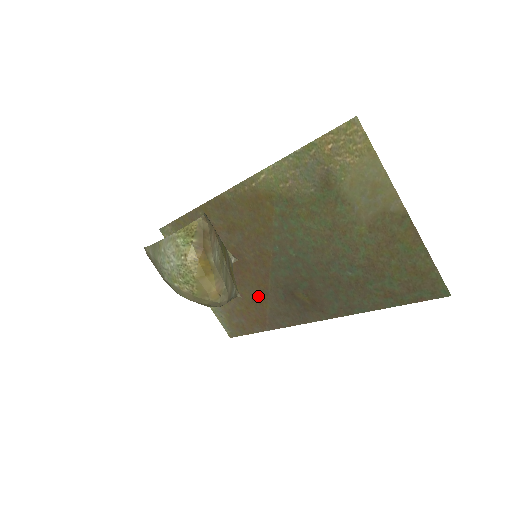
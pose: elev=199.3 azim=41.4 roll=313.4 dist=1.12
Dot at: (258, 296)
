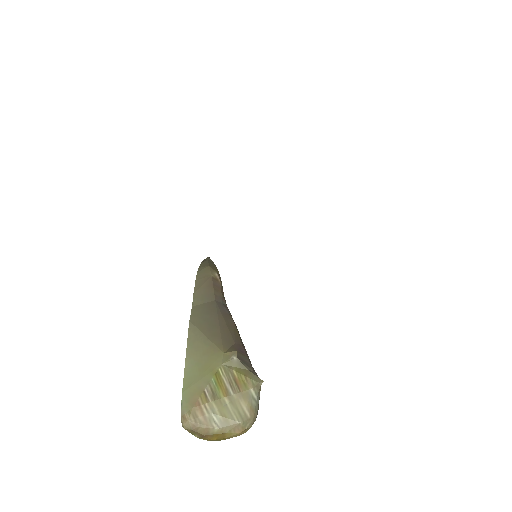
Dot at: occluded
